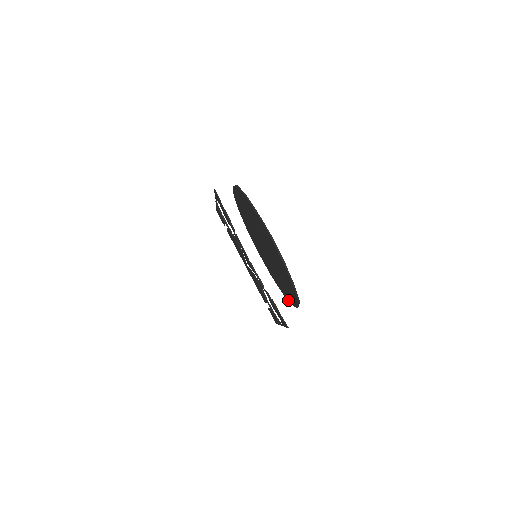
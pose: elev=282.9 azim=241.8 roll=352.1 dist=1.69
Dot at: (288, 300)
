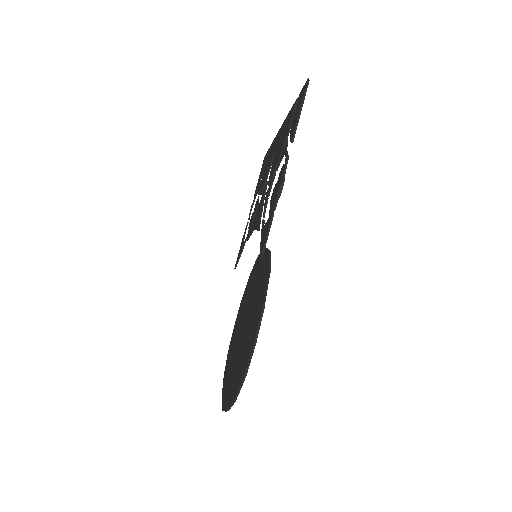
Dot at: (244, 291)
